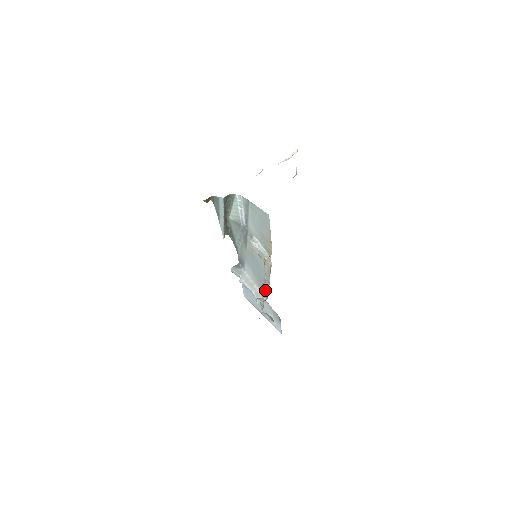
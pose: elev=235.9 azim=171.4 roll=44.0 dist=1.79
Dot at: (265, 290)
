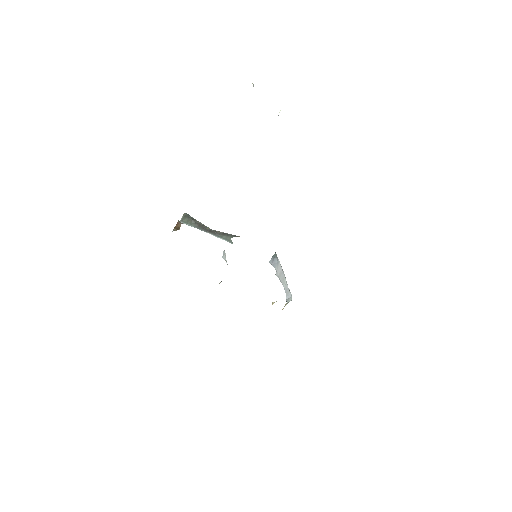
Dot at: occluded
